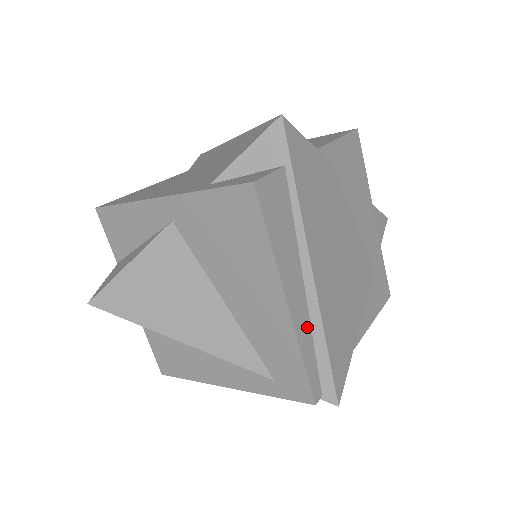
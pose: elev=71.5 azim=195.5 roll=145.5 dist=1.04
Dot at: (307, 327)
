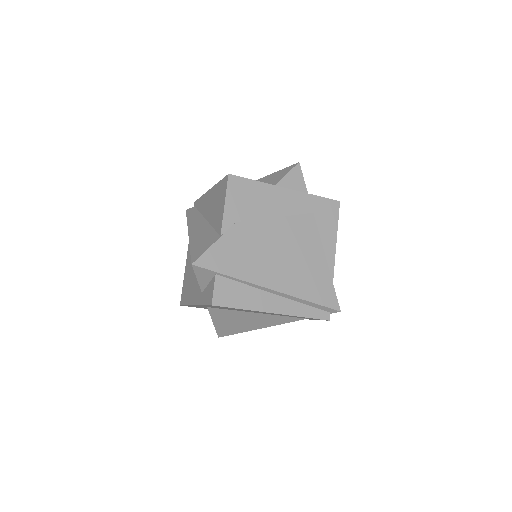
Dot at: (294, 304)
